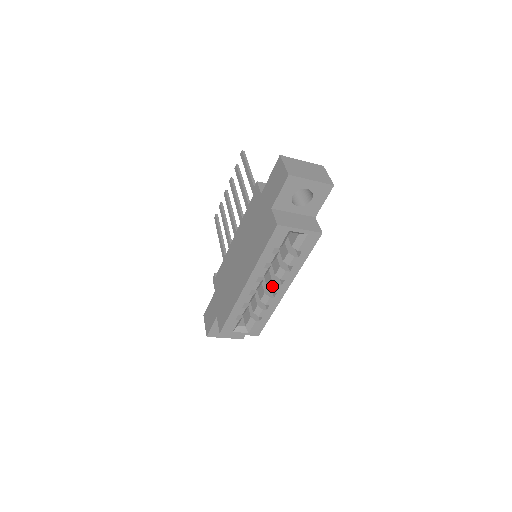
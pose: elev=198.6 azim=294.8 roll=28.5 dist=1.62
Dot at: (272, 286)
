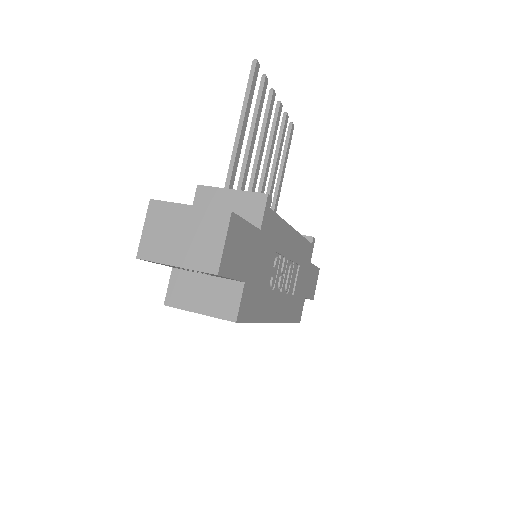
Dot at: occluded
